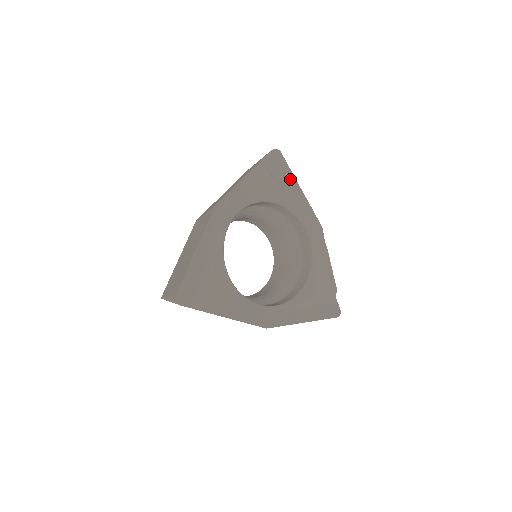
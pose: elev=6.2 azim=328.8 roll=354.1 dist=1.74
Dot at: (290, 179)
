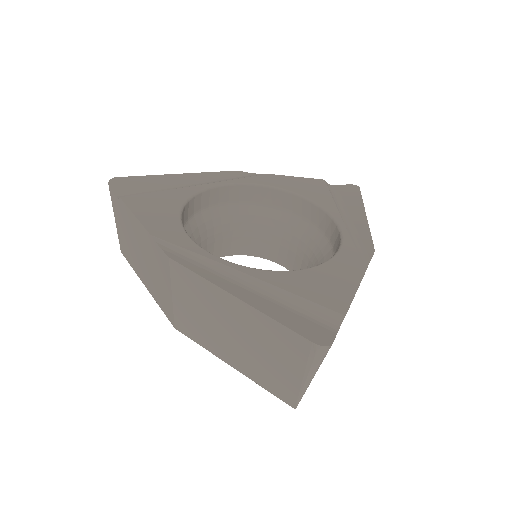
Dot at: (356, 205)
